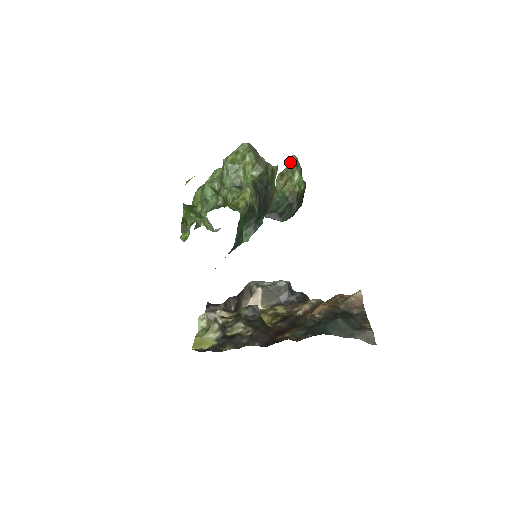
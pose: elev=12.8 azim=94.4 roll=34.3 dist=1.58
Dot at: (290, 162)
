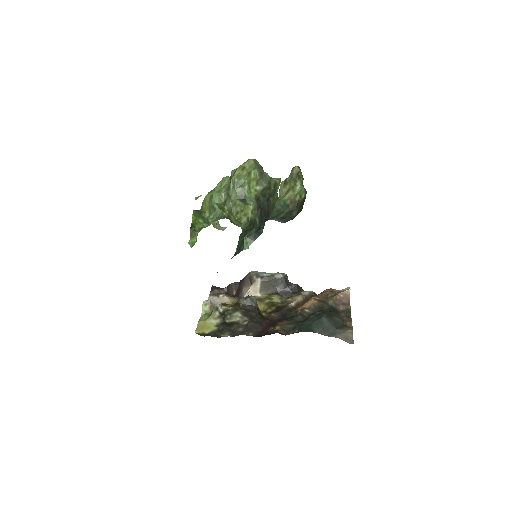
Dot at: (293, 173)
